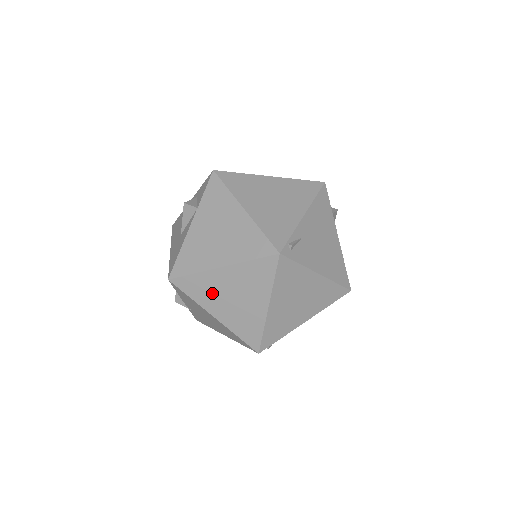
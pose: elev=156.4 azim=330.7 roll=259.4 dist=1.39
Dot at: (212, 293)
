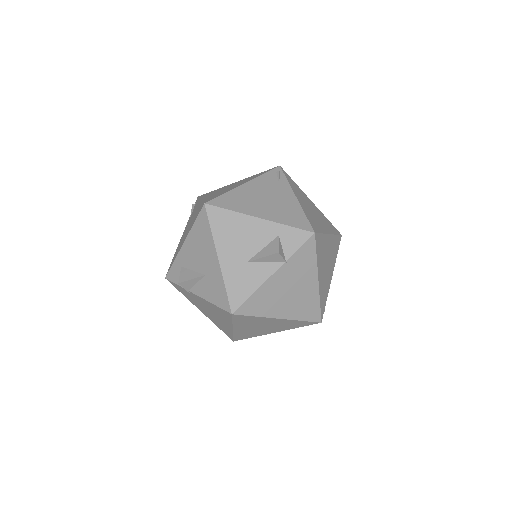
Dot at: (252, 323)
